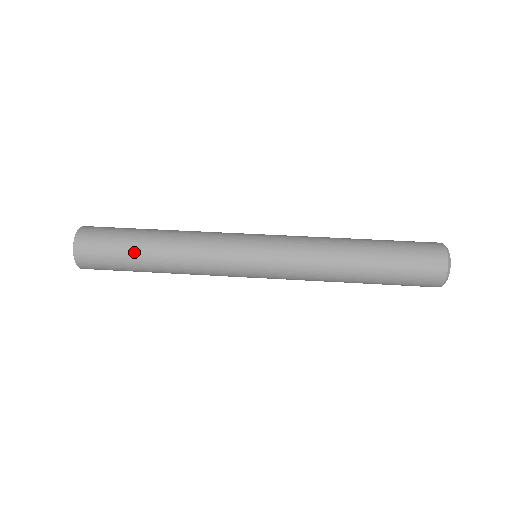
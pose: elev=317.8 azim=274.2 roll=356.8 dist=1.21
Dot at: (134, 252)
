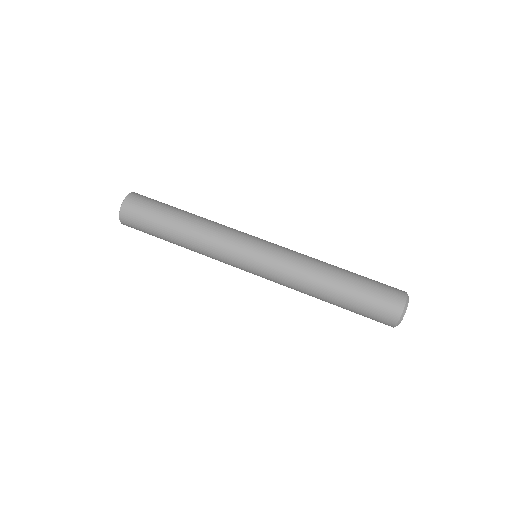
Dot at: (163, 226)
